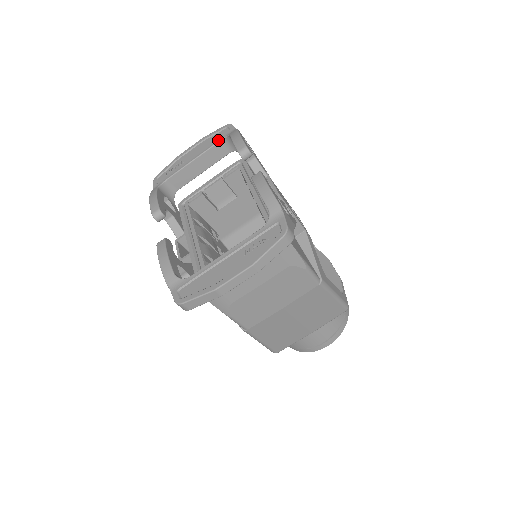
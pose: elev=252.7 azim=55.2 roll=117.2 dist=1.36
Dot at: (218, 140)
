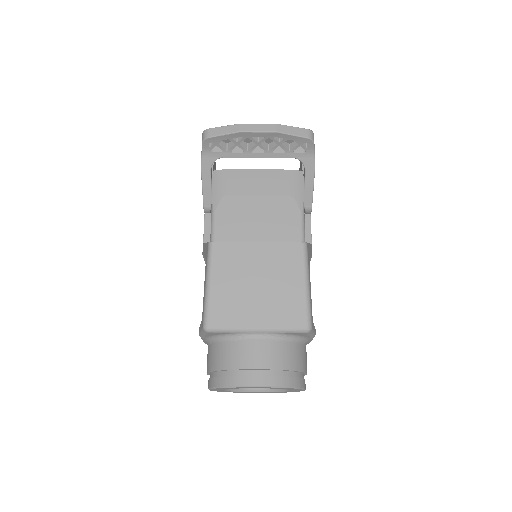
Dot at: occluded
